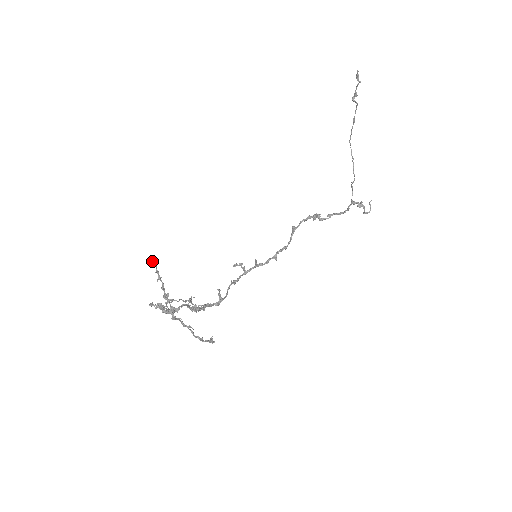
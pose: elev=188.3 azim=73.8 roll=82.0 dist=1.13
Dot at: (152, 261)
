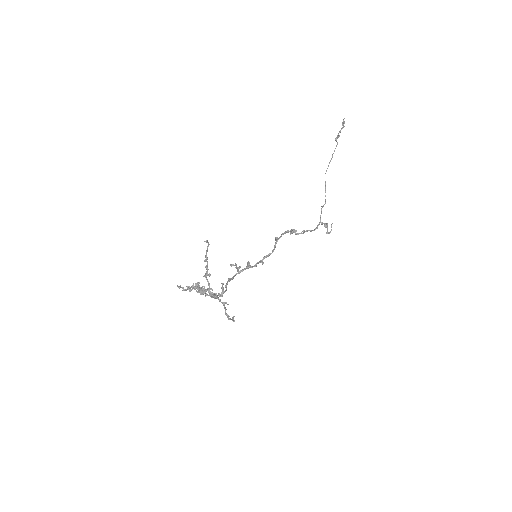
Dot at: occluded
